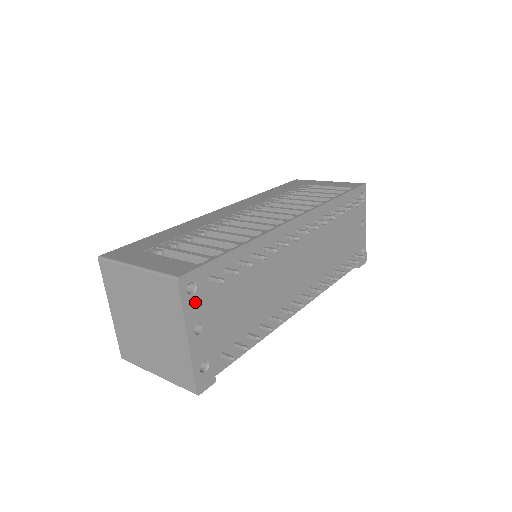
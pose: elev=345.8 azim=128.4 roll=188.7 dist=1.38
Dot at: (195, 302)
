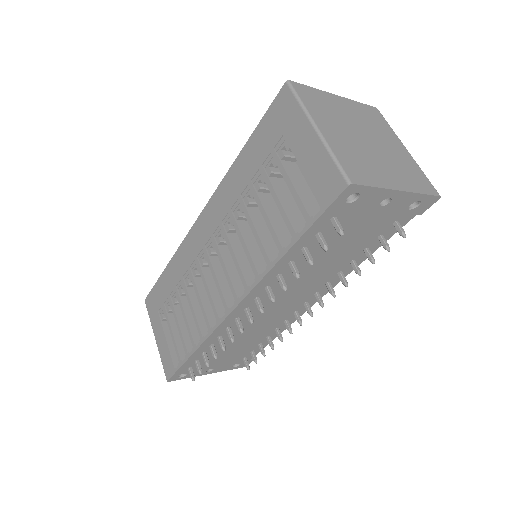
Dot at: occluded
